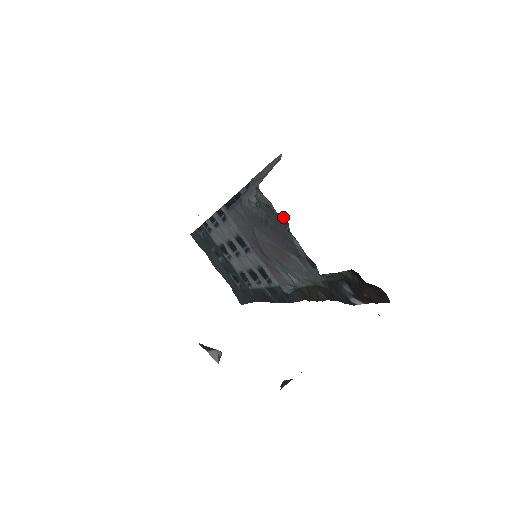
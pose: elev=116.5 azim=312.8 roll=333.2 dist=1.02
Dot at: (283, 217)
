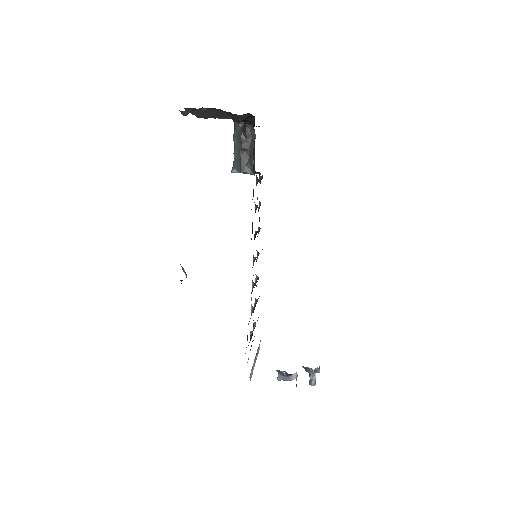
Dot at: (262, 178)
